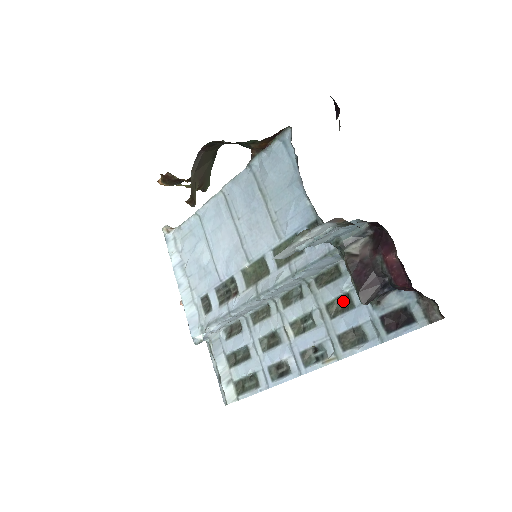
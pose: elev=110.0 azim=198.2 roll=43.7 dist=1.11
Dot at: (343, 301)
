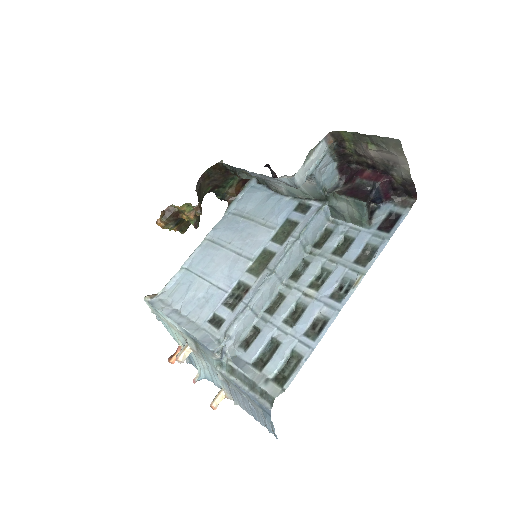
Dot at: (343, 245)
